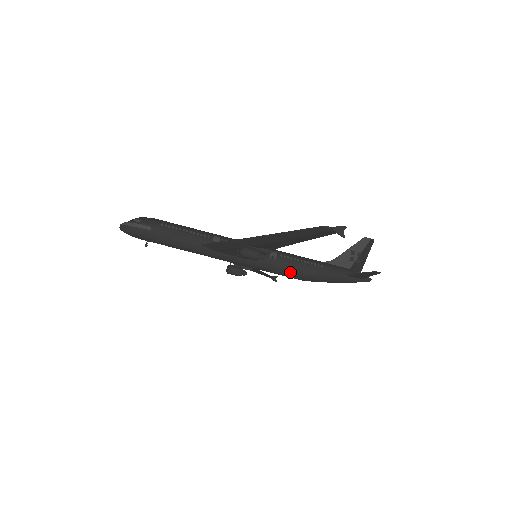
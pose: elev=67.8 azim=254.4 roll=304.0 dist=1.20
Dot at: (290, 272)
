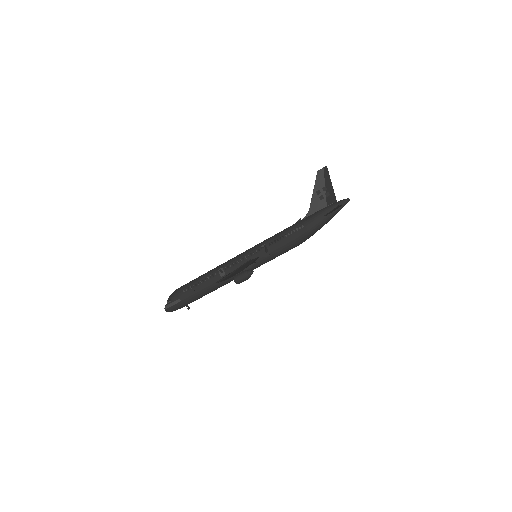
Dot at: (285, 249)
